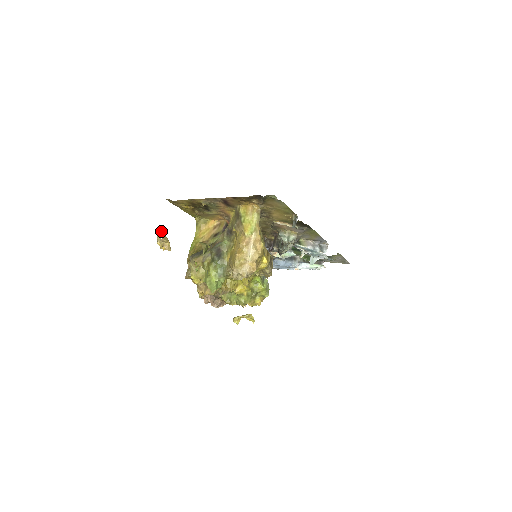
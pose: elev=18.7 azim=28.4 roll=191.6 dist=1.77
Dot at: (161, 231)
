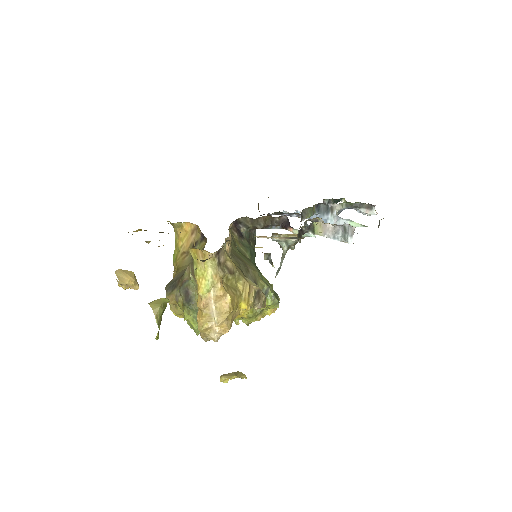
Dot at: (119, 269)
